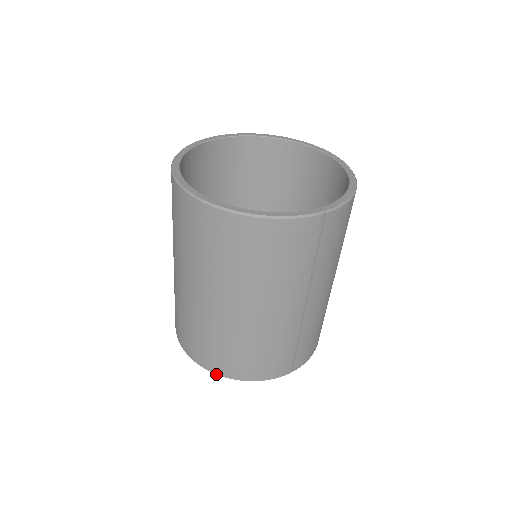
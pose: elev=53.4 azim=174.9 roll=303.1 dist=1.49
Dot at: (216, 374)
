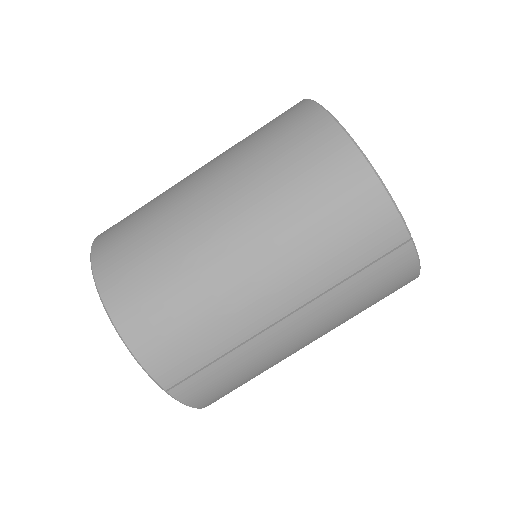
Dot at: (101, 297)
